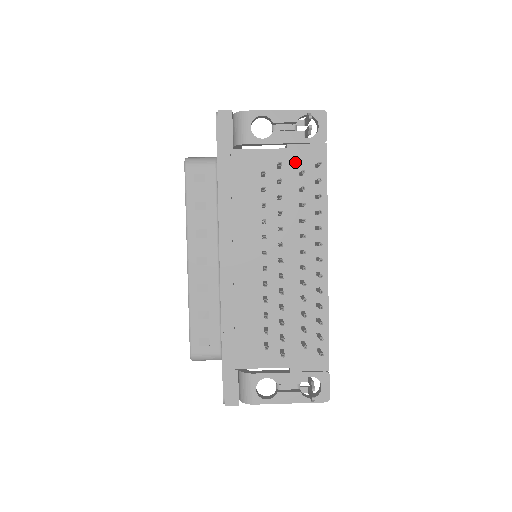
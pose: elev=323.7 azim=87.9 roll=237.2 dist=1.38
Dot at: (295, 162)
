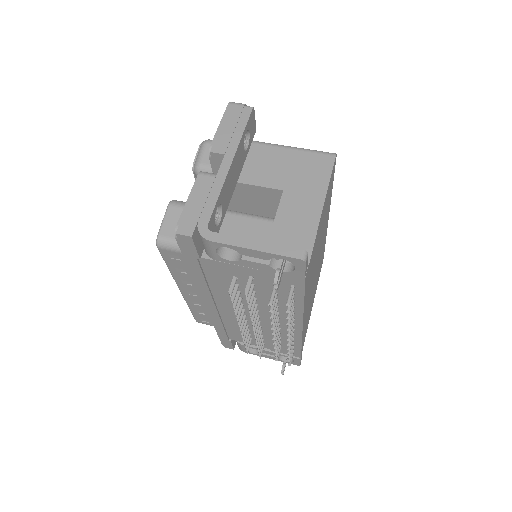
Dot at: (269, 279)
